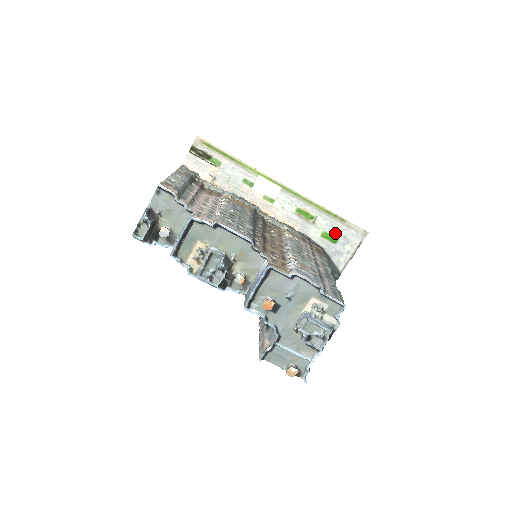
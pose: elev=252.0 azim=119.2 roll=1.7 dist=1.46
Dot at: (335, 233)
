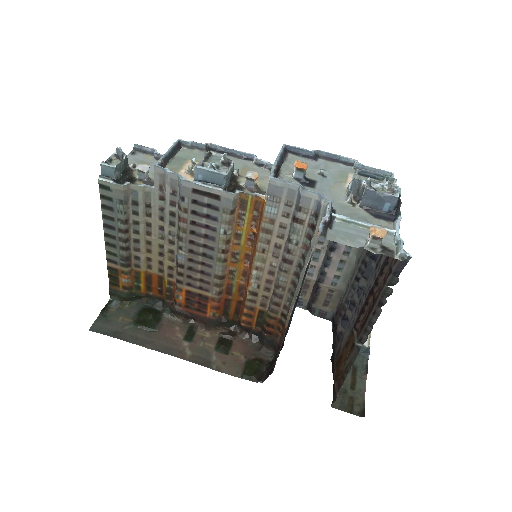
Dot at: occluded
